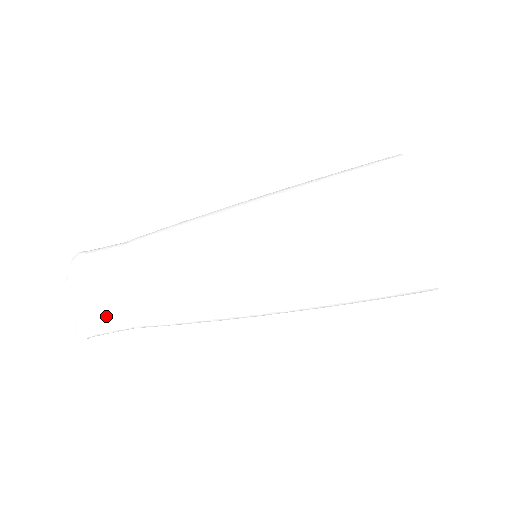
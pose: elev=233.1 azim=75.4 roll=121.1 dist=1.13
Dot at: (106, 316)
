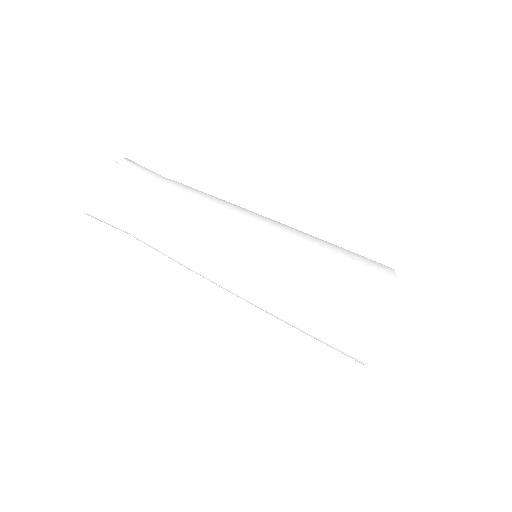
Dot at: (121, 204)
